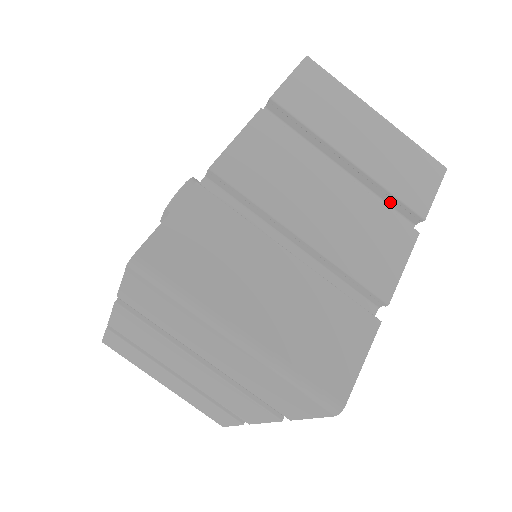
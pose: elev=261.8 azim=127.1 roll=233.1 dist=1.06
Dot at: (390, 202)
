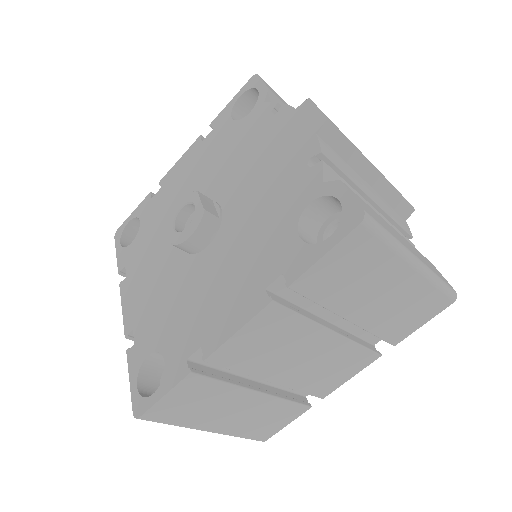
Dot at: occluded
